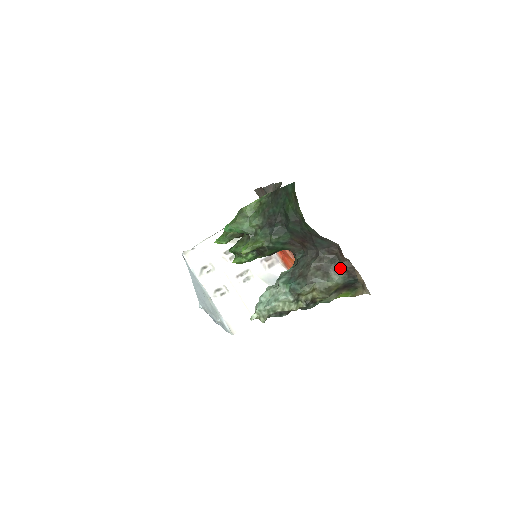
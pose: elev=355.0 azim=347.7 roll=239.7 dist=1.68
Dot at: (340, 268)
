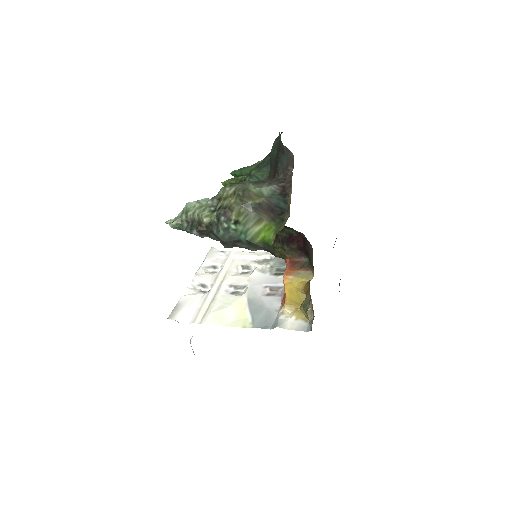
Dot at: (278, 182)
